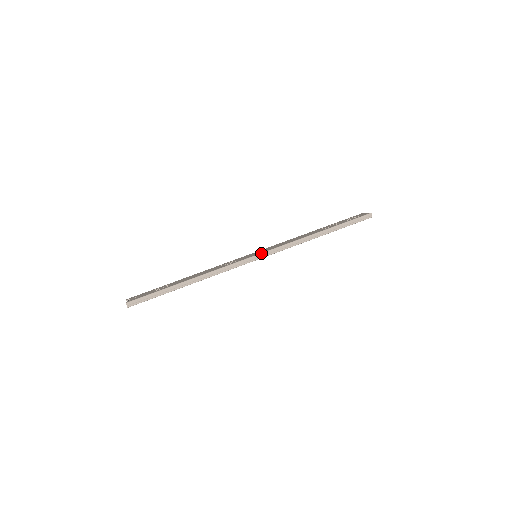
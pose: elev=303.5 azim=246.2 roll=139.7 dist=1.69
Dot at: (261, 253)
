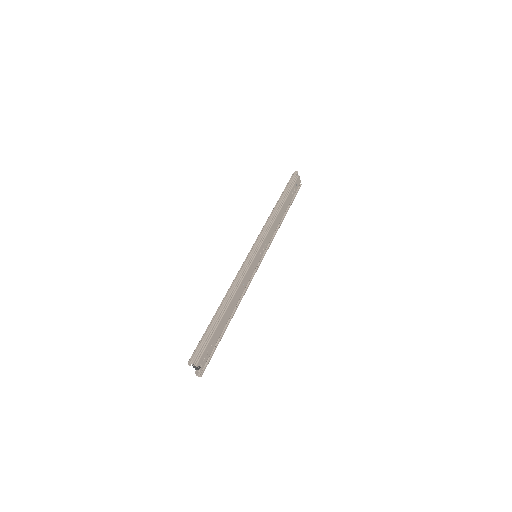
Dot at: (252, 246)
